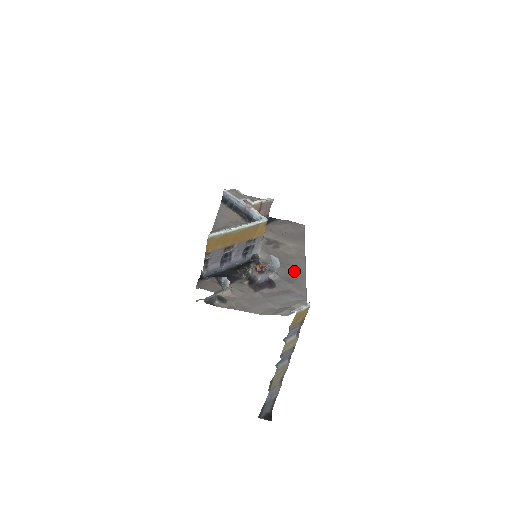
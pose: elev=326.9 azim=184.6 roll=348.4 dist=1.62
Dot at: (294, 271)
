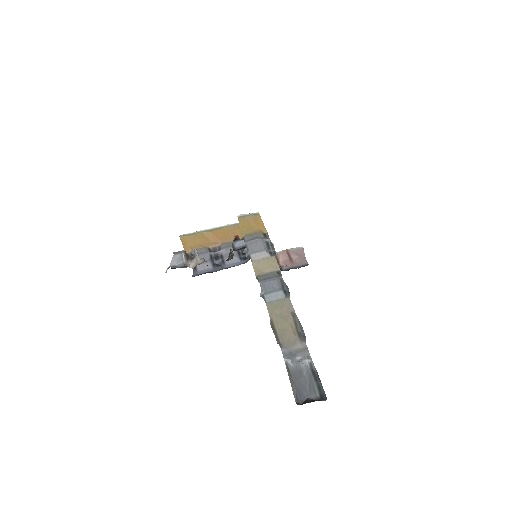
Dot at: occluded
